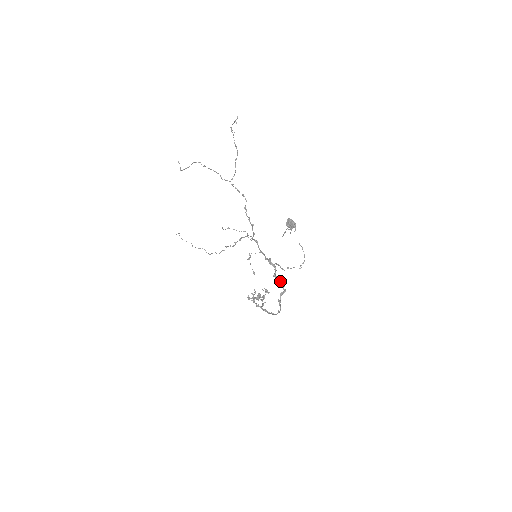
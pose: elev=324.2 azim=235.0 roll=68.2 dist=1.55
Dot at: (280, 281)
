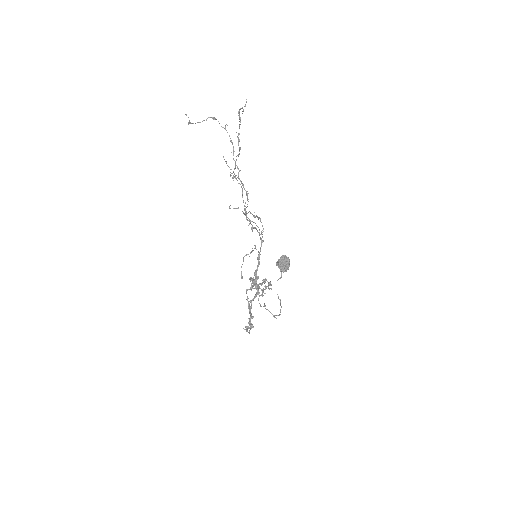
Dot at: (250, 314)
